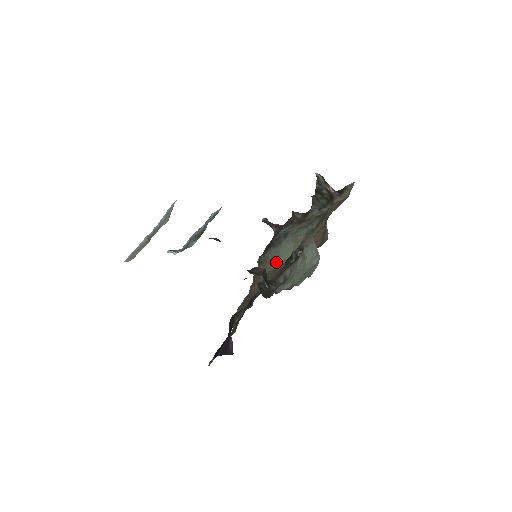
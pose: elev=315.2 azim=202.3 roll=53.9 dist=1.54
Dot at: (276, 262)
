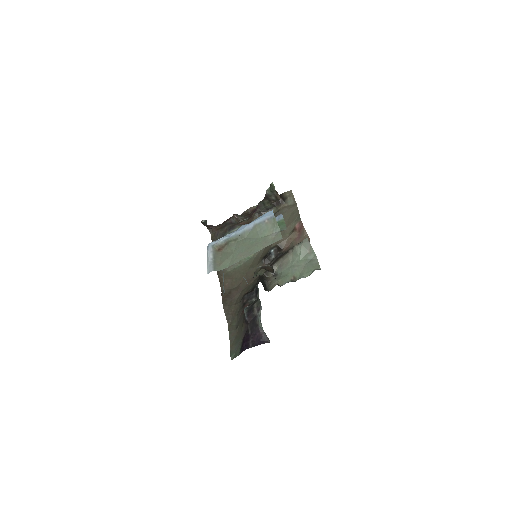
Dot at: occluded
